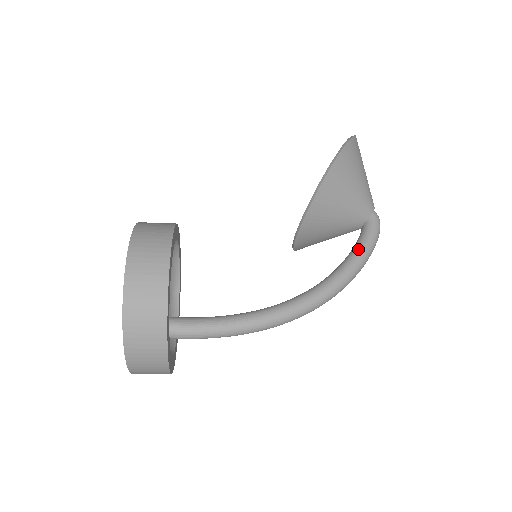
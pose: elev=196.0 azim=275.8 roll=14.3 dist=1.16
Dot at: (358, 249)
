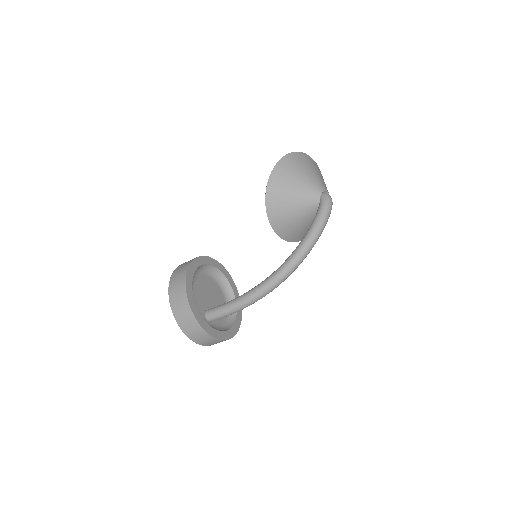
Dot at: (311, 225)
